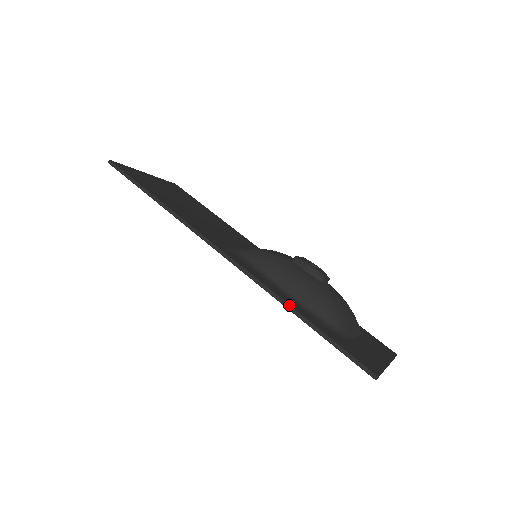
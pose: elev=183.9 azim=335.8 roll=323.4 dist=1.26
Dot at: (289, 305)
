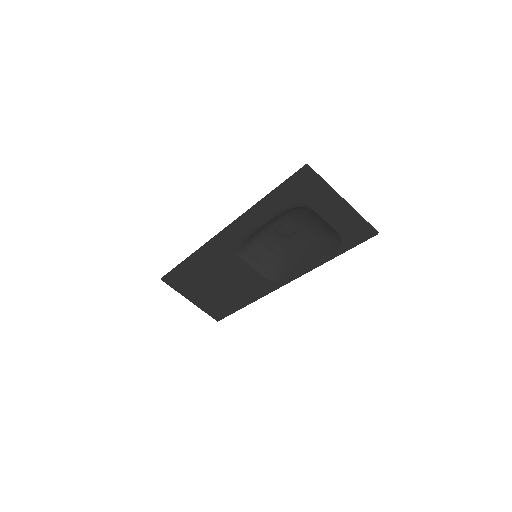
Dot at: (256, 203)
